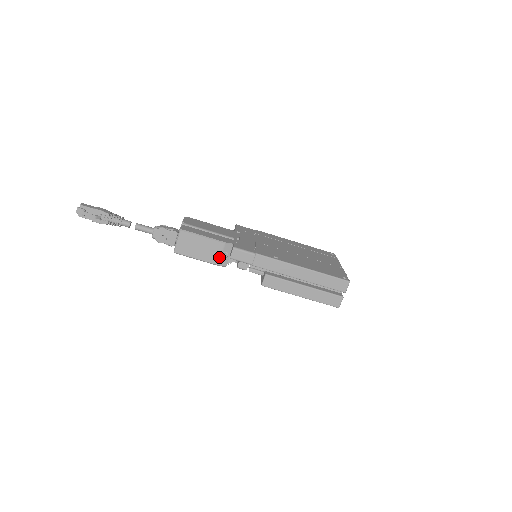
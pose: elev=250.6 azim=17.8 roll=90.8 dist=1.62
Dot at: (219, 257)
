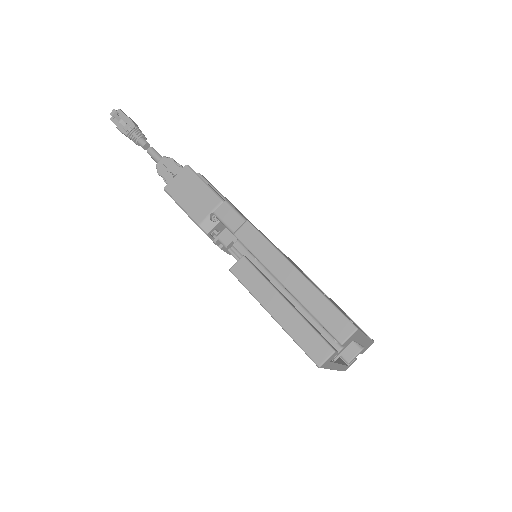
Dot at: (206, 215)
